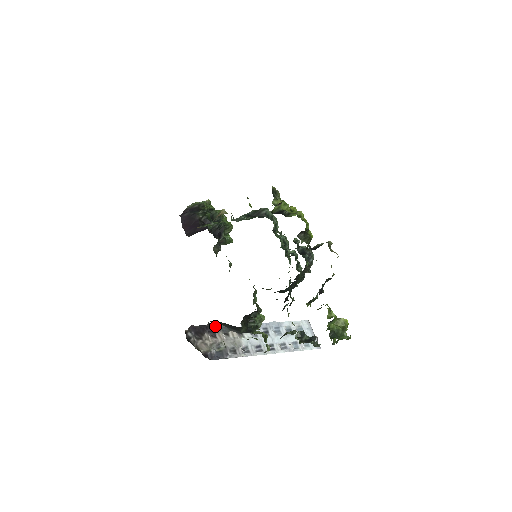
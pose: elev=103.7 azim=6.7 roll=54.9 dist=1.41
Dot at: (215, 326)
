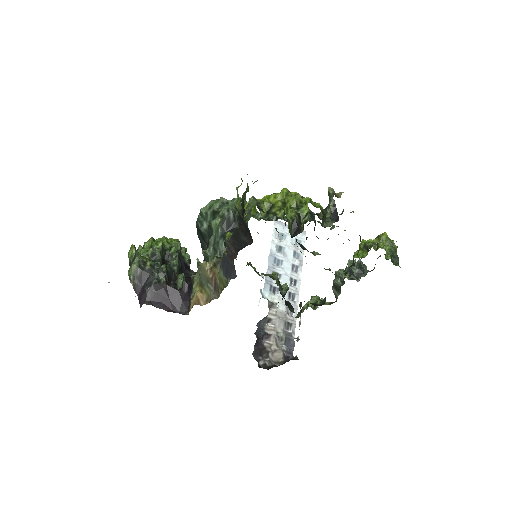
Dot at: (258, 328)
